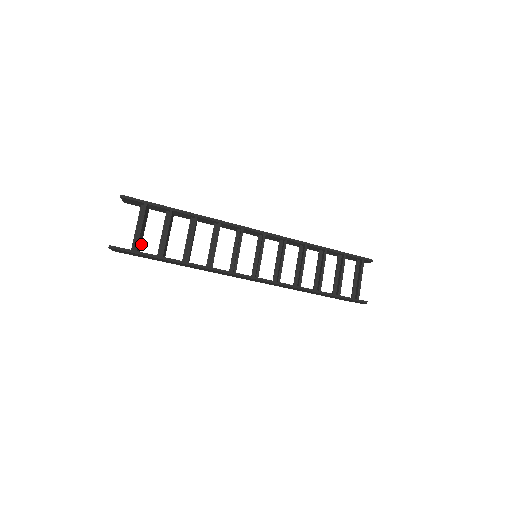
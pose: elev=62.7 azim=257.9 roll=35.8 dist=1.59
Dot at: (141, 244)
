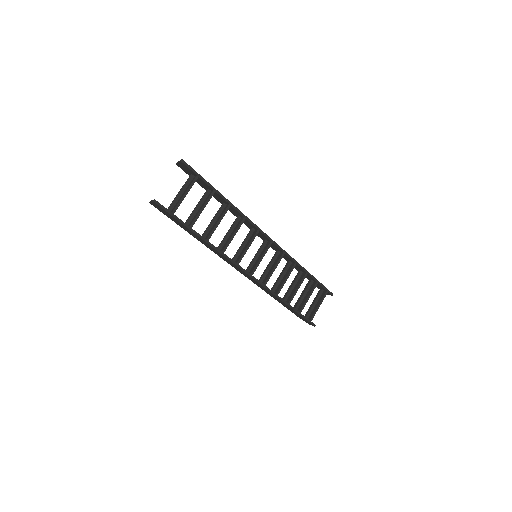
Dot at: occluded
